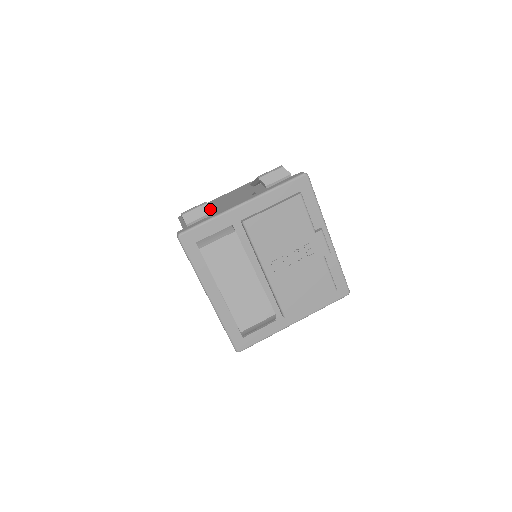
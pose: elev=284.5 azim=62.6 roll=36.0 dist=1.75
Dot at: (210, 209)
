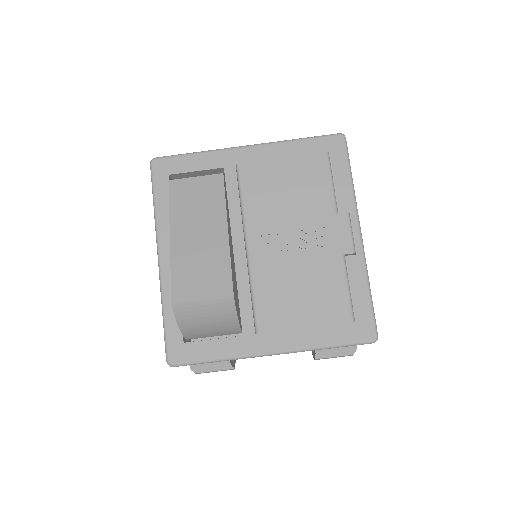
Dot at: occluded
